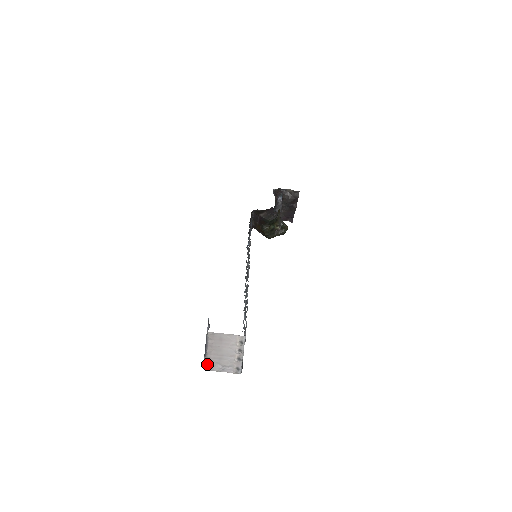
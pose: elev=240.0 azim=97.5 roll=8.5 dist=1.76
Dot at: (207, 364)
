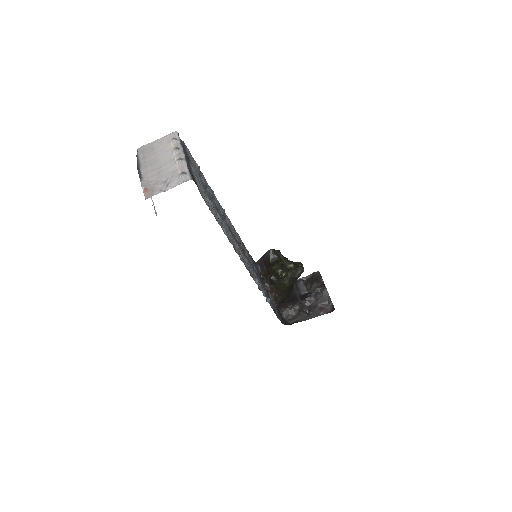
Dot at: (146, 190)
